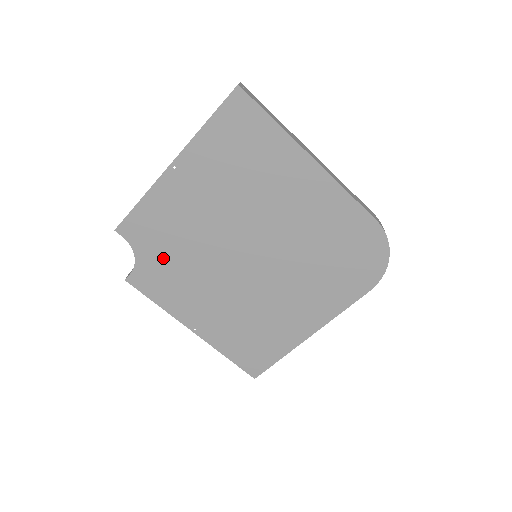
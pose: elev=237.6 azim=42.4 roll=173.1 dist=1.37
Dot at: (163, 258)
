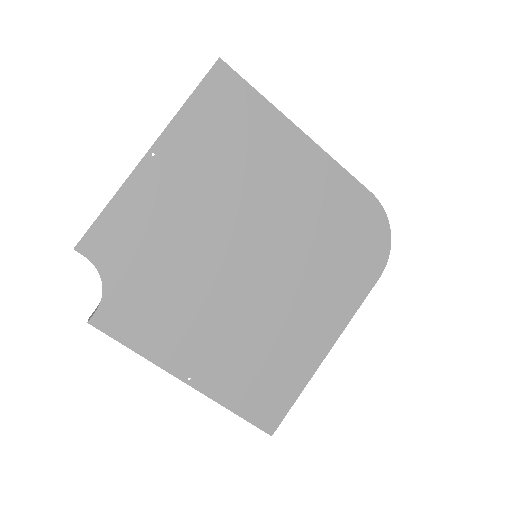
Dot at: (142, 279)
